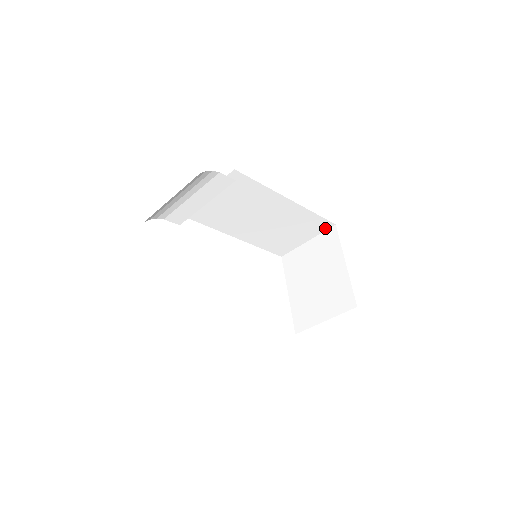
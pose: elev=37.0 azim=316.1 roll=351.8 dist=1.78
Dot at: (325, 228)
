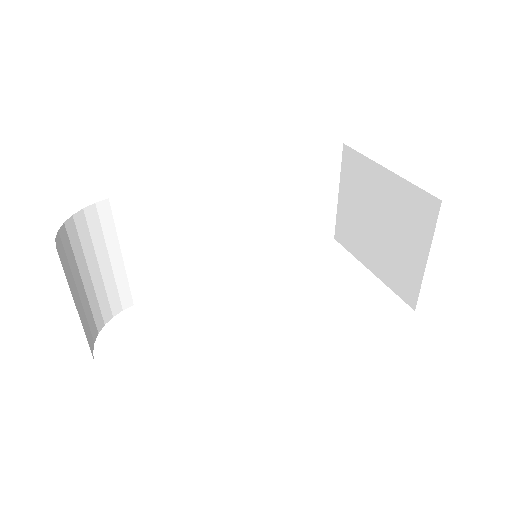
Dot at: (337, 159)
